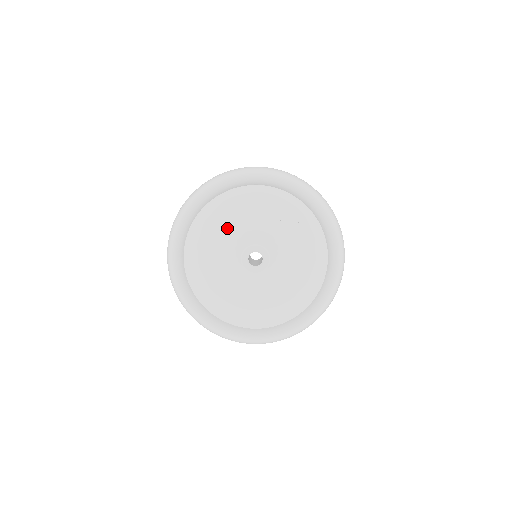
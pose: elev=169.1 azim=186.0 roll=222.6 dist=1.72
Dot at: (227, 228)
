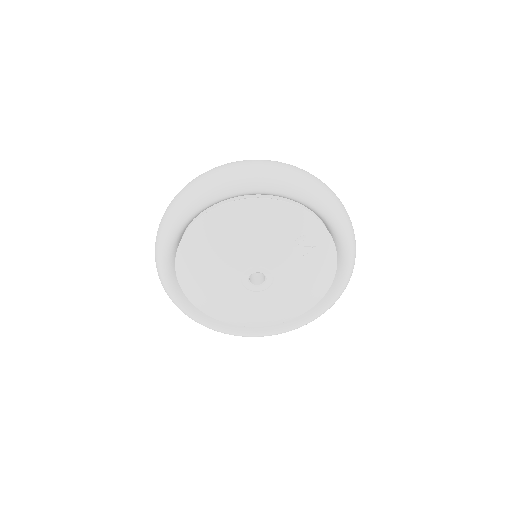
Dot at: (230, 245)
